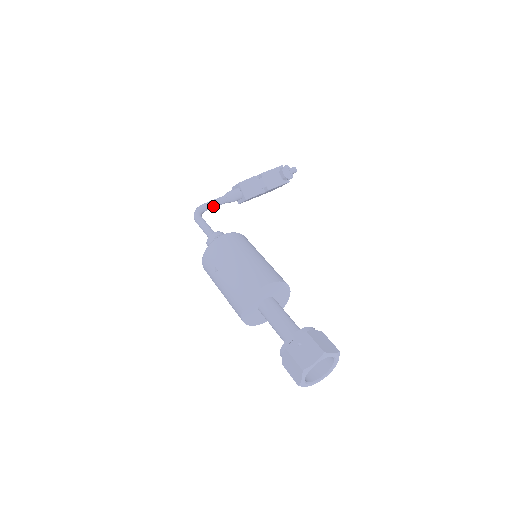
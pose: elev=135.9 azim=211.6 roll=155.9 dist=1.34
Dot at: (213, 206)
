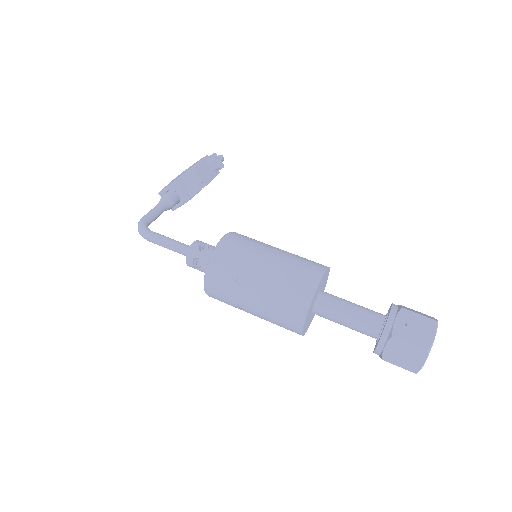
Dot at: (155, 217)
